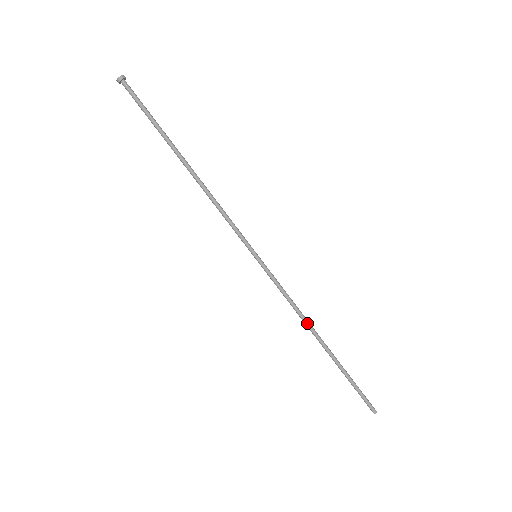
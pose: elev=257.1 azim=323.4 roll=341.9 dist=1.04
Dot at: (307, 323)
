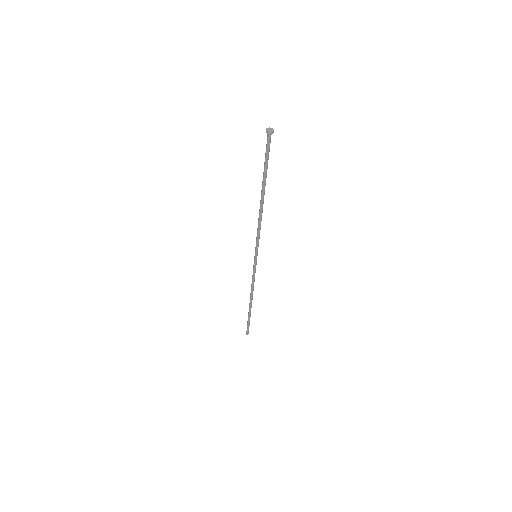
Dot at: (251, 293)
